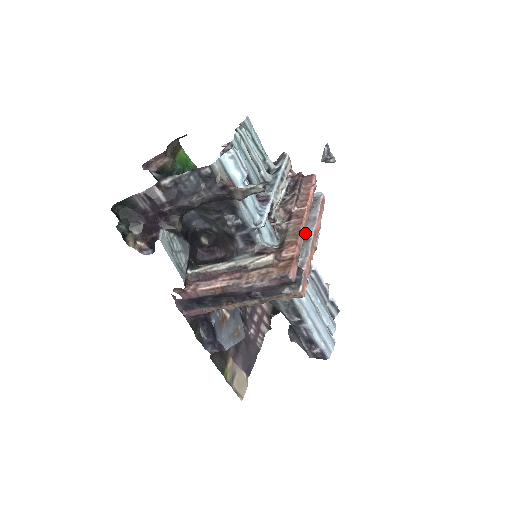
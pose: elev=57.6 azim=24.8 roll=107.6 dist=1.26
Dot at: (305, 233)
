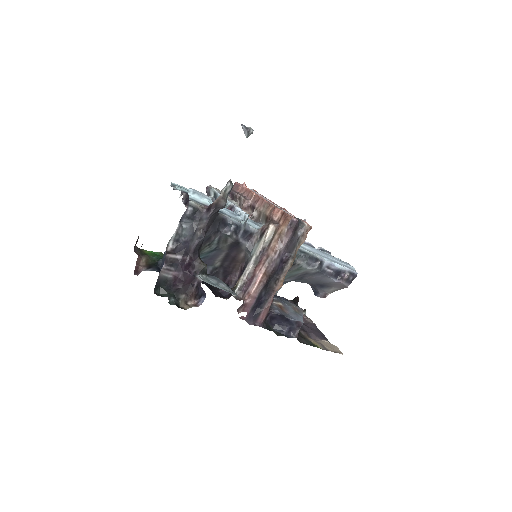
Dot at: occluded
